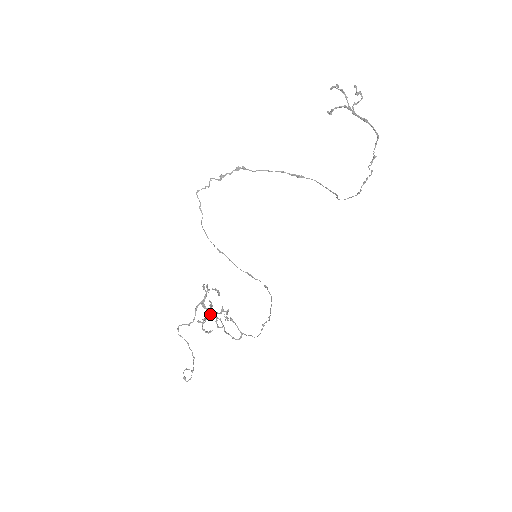
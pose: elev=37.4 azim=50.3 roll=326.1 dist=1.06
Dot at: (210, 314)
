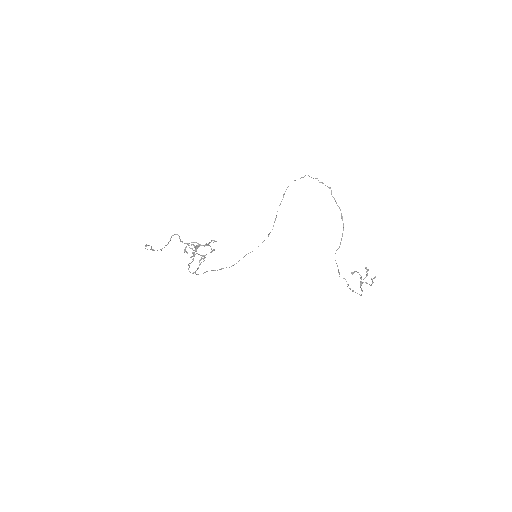
Dot at: occluded
